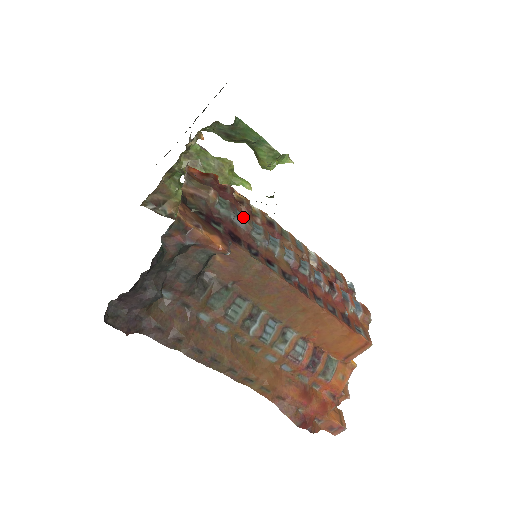
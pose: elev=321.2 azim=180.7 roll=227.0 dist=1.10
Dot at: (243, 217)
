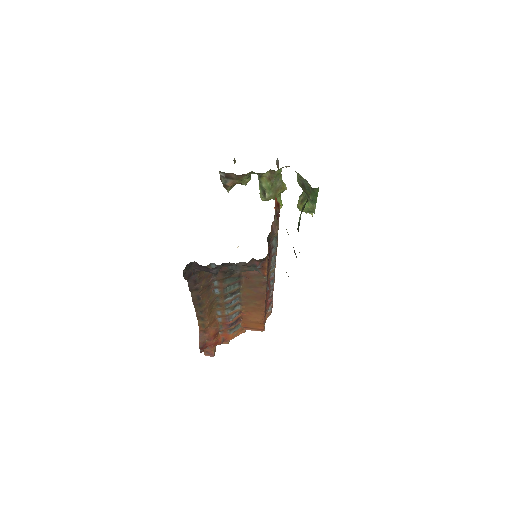
Dot at: occluded
